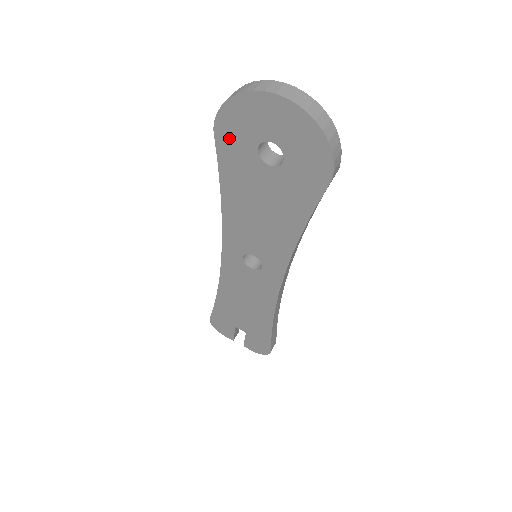
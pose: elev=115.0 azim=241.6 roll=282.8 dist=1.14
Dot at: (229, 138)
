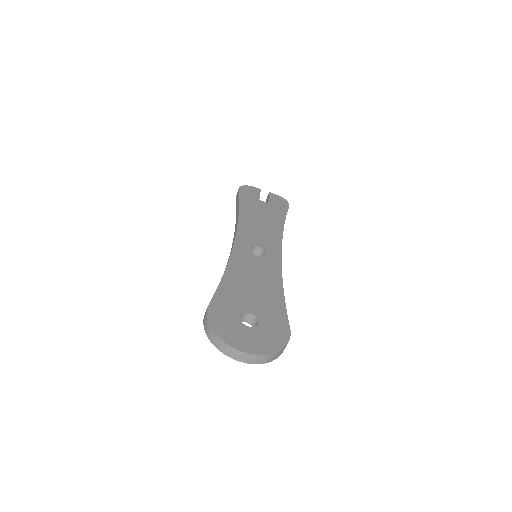
Dot at: occluded
